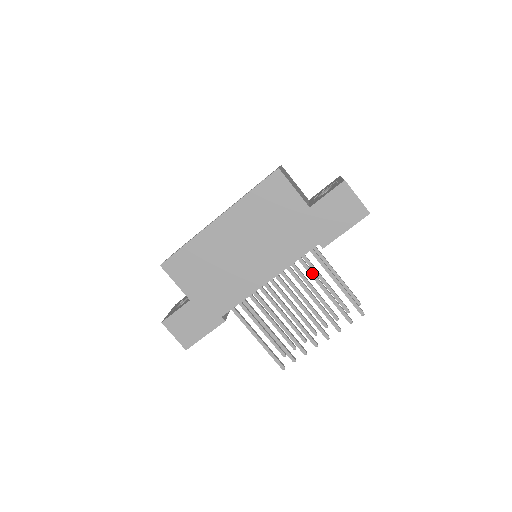
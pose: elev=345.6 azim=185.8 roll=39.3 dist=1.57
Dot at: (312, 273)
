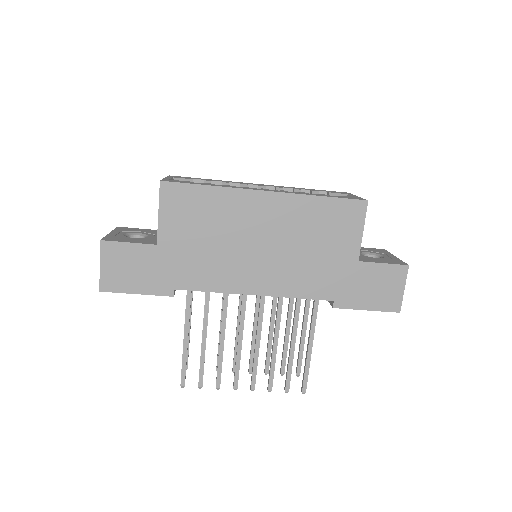
Dot at: (297, 319)
